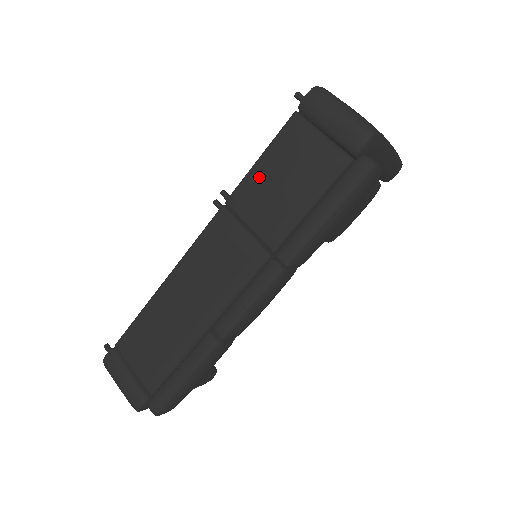
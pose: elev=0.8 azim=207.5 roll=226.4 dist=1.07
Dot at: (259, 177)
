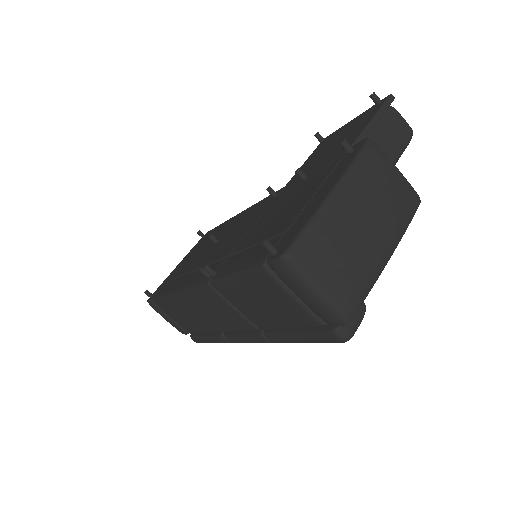
Dot at: (237, 289)
